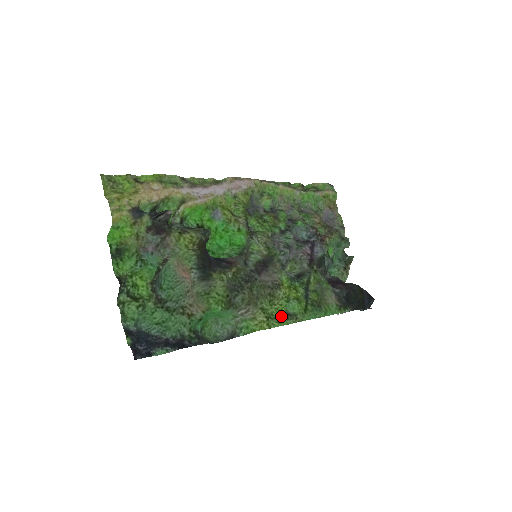
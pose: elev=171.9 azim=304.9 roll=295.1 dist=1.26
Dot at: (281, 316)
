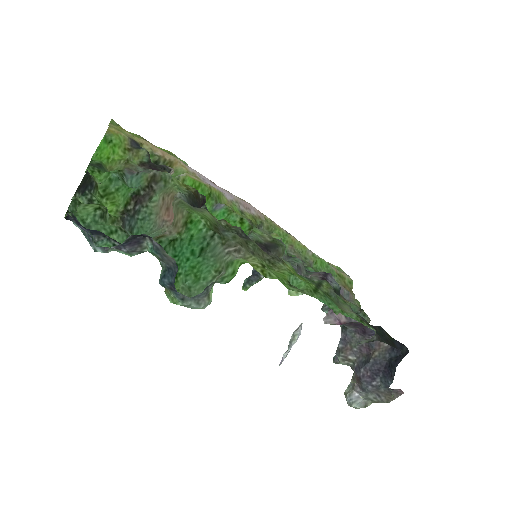
Dot at: (281, 278)
